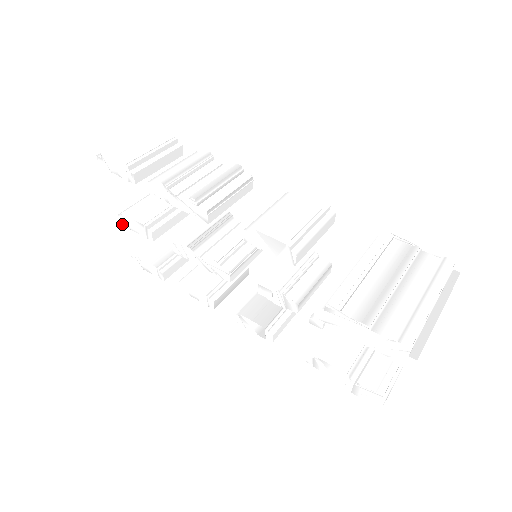
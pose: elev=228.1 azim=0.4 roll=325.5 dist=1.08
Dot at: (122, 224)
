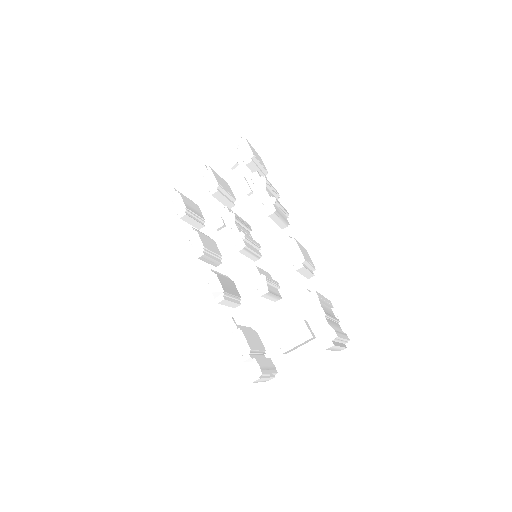
Dot at: (201, 171)
